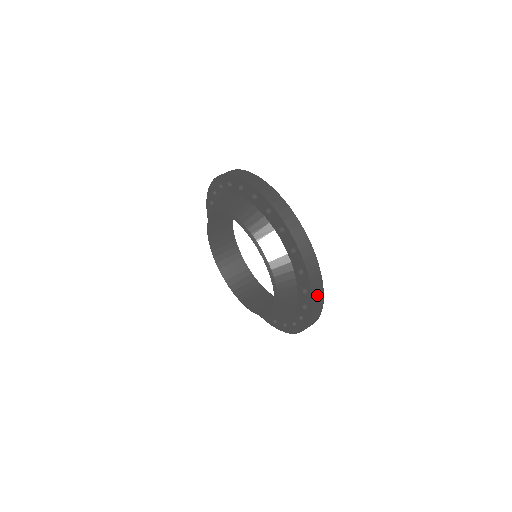
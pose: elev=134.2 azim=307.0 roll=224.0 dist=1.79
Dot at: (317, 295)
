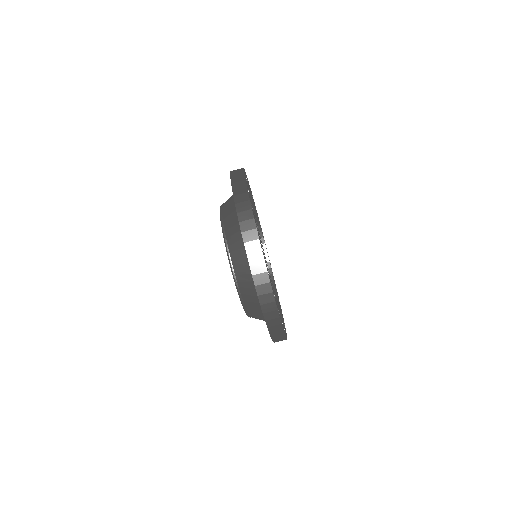
Dot at: occluded
